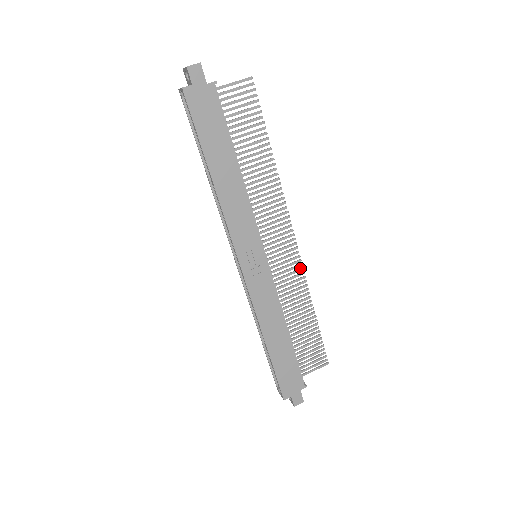
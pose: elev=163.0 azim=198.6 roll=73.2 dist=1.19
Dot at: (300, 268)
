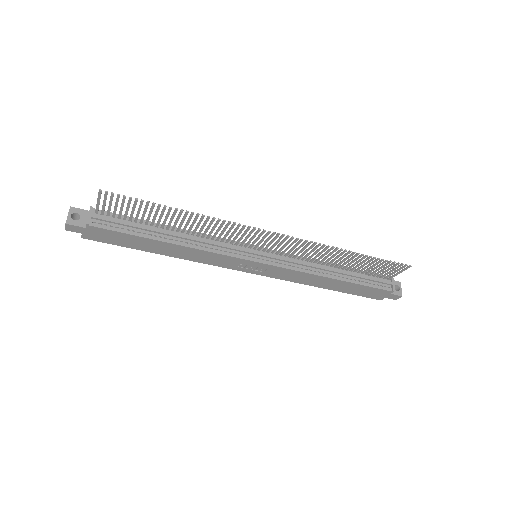
Dot at: (304, 241)
